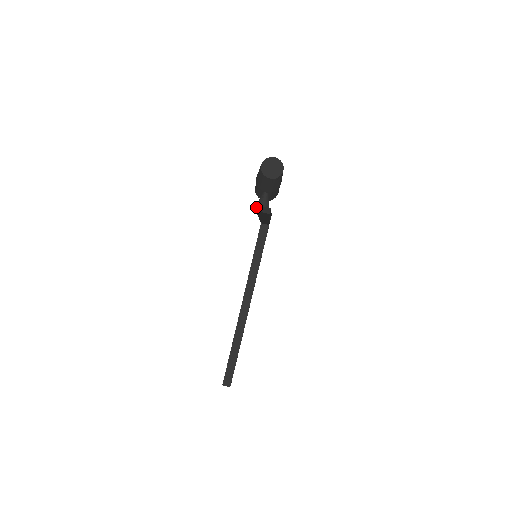
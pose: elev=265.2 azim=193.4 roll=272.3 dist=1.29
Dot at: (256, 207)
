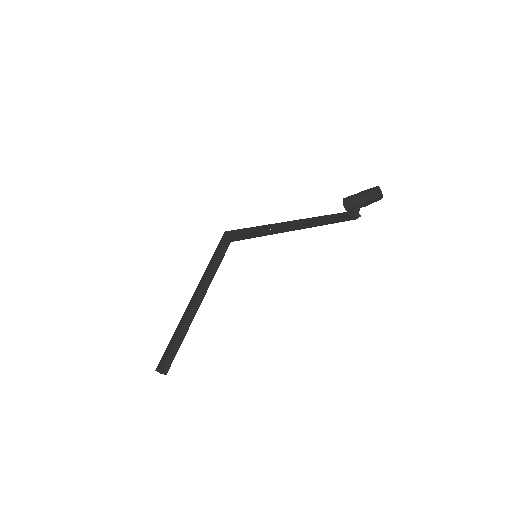
Dot at: (355, 211)
